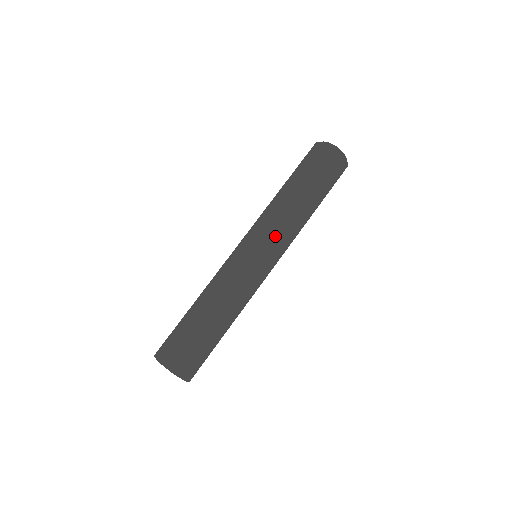
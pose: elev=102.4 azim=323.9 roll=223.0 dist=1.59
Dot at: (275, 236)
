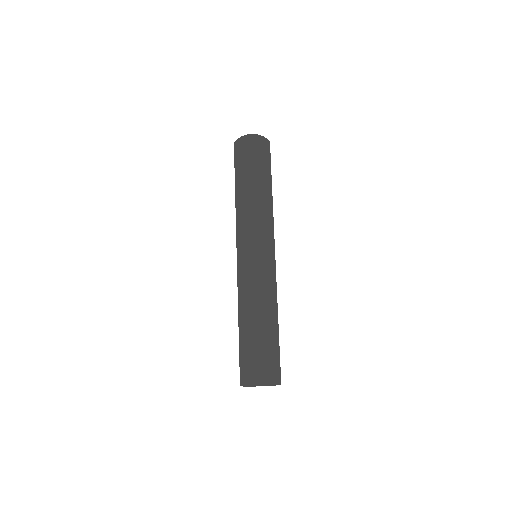
Dot at: (260, 230)
